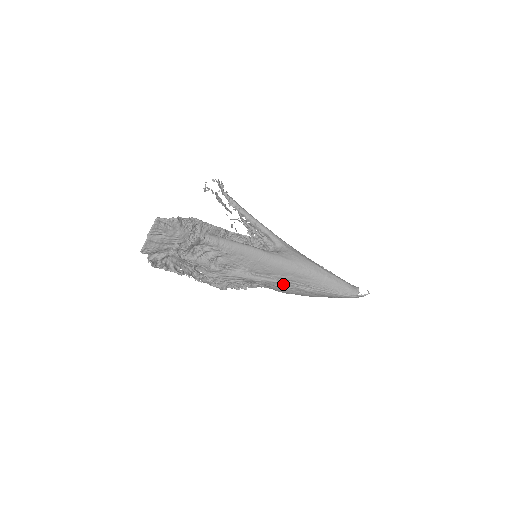
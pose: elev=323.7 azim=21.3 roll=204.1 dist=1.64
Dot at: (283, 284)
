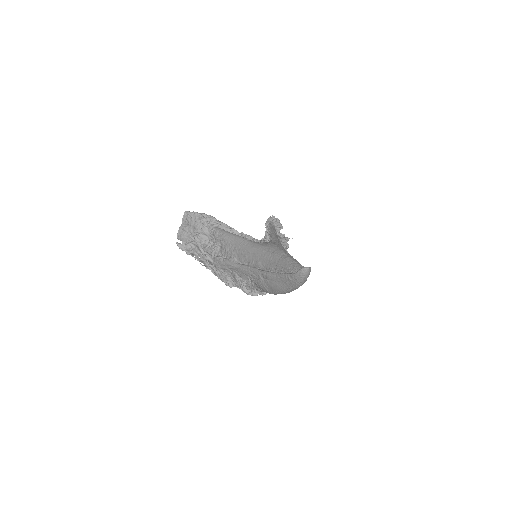
Dot at: (254, 271)
